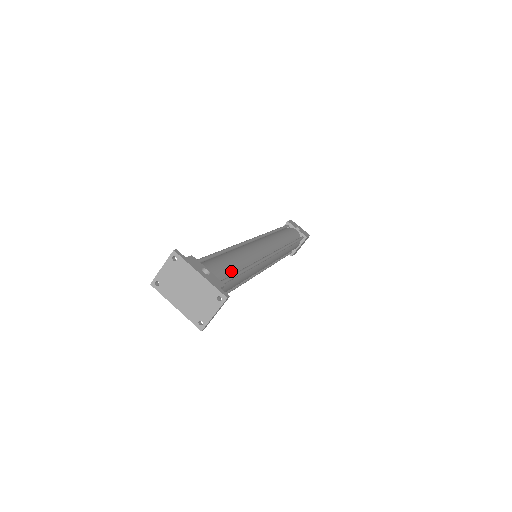
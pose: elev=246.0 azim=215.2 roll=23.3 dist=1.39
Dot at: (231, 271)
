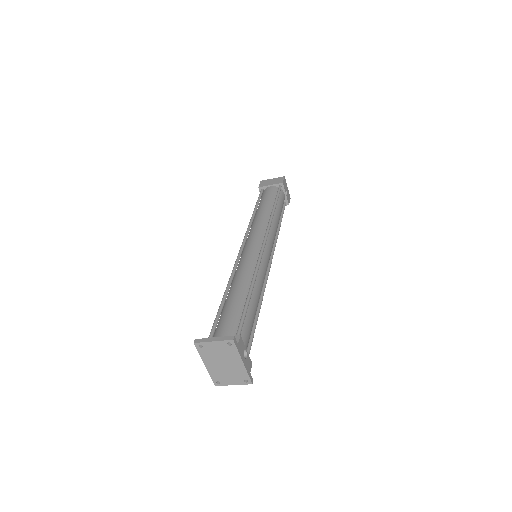
Dot at: (252, 327)
